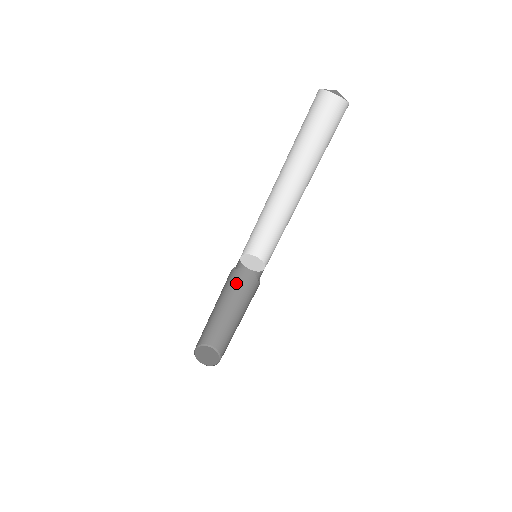
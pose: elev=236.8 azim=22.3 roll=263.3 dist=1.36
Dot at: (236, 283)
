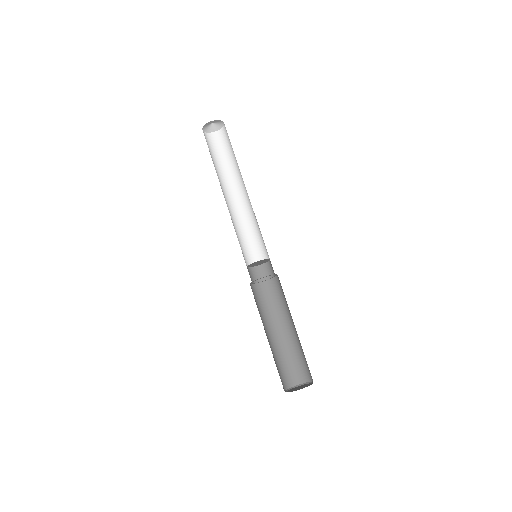
Dot at: (278, 297)
